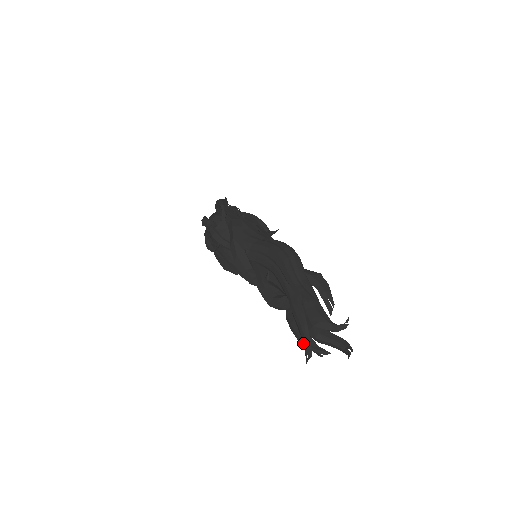
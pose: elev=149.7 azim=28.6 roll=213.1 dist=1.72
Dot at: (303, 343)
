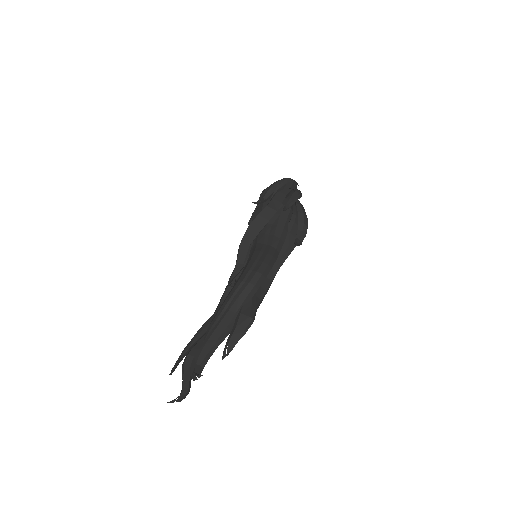
Dot at: occluded
